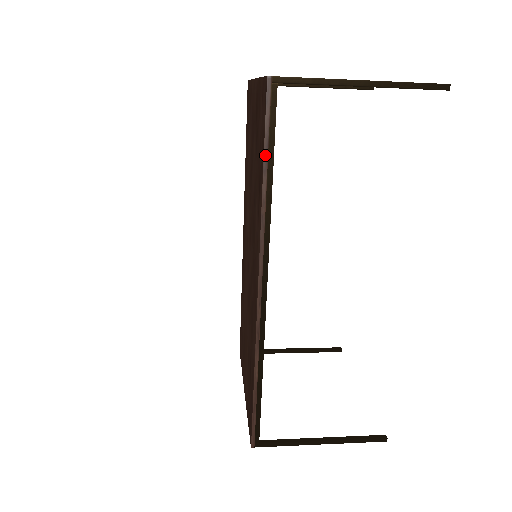
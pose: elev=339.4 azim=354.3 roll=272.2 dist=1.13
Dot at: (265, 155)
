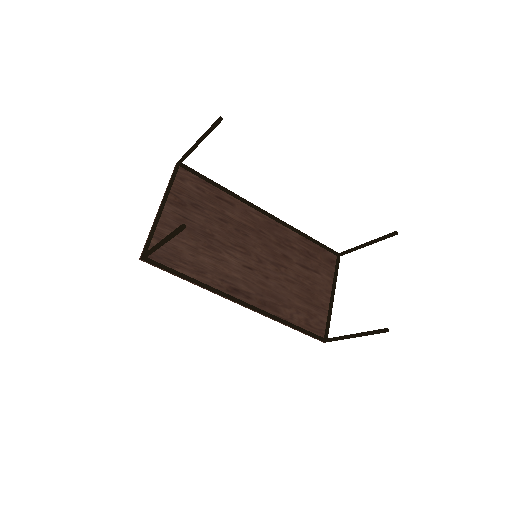
Dot at: occluded
